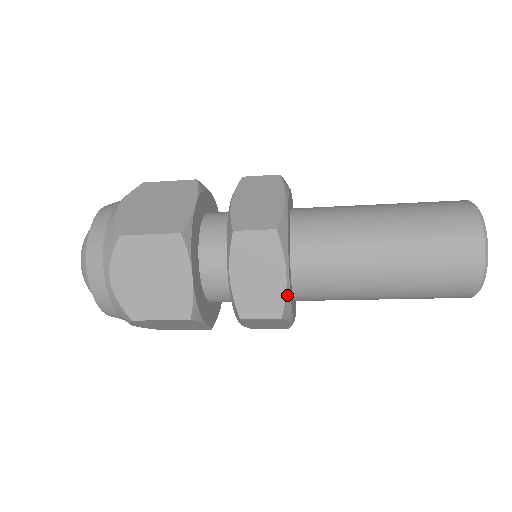
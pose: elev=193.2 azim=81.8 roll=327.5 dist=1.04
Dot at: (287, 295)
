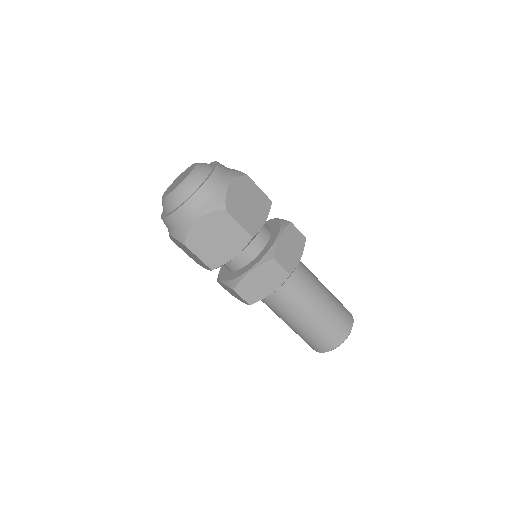
Dot at: occluded
